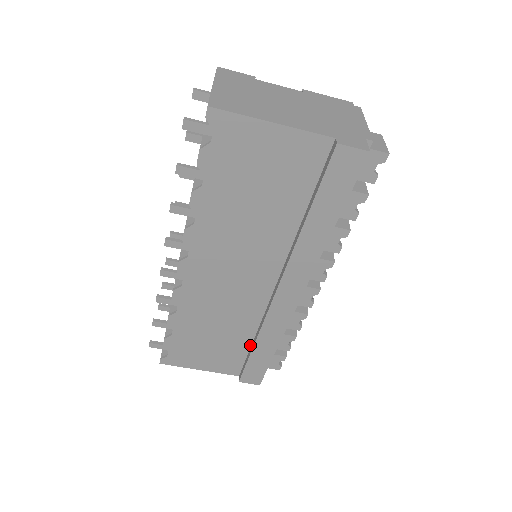
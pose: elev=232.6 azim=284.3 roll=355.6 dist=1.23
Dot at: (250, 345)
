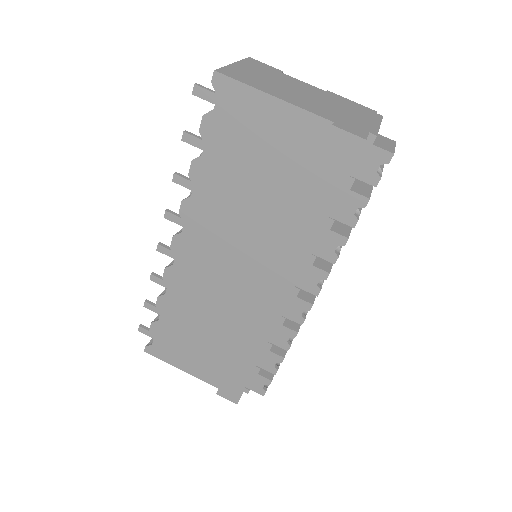
Dot at: (233, 352)
